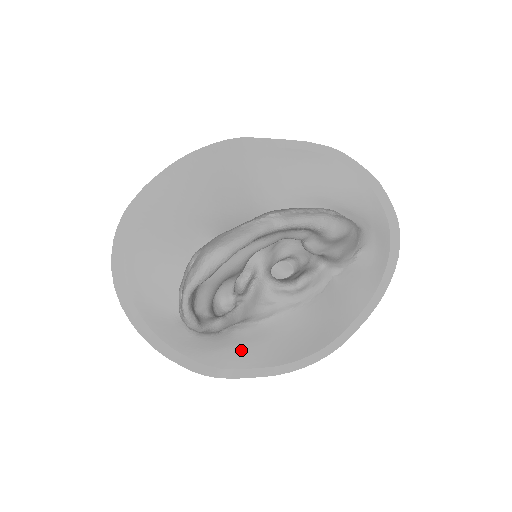
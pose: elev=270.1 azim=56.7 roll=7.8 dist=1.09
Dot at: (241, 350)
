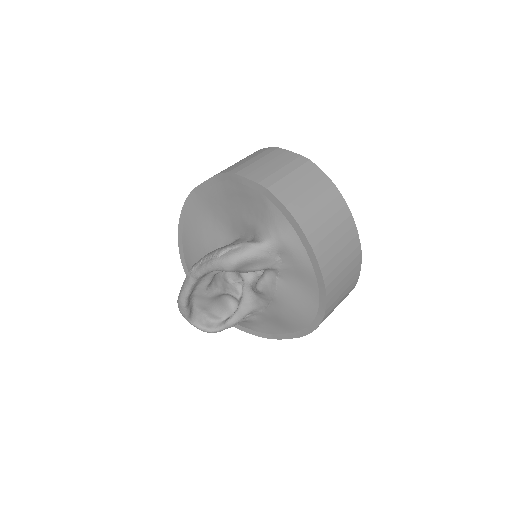
Dot at: (270, 324)
